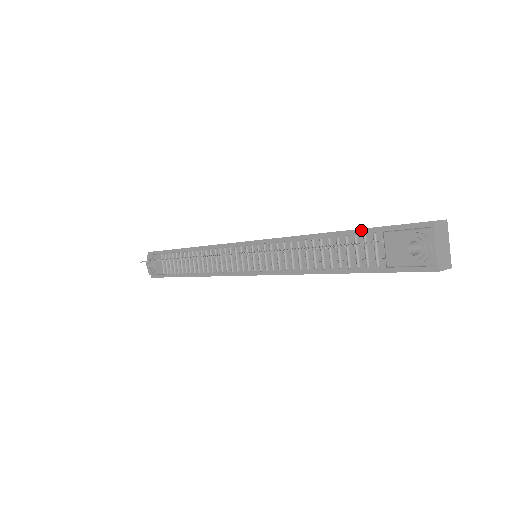
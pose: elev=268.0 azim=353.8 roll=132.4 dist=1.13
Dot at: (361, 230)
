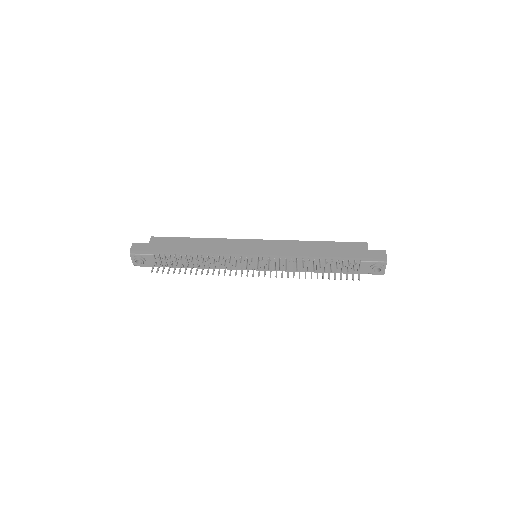
Dot at: (347, 258)
